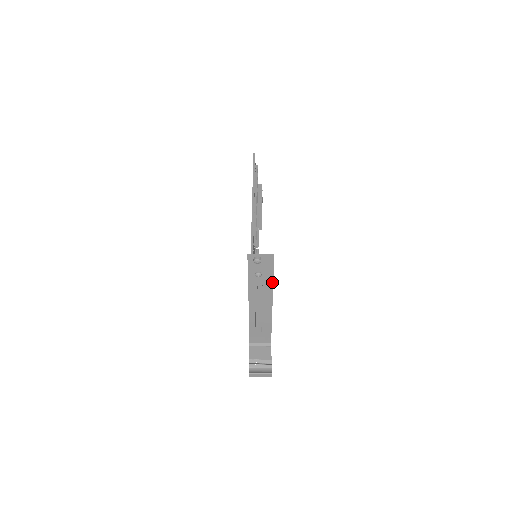
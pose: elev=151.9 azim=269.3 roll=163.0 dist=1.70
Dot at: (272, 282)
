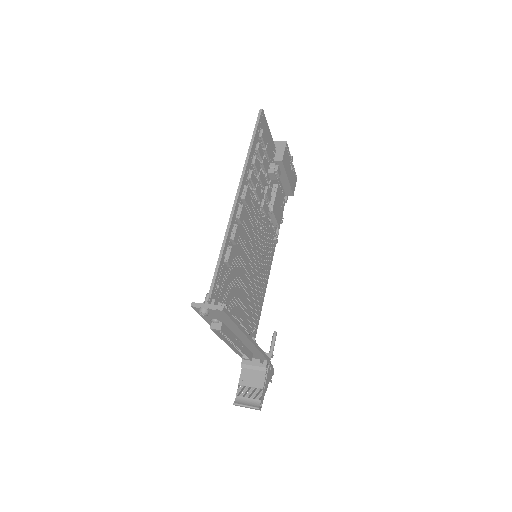
Dot at: (237, 327)
